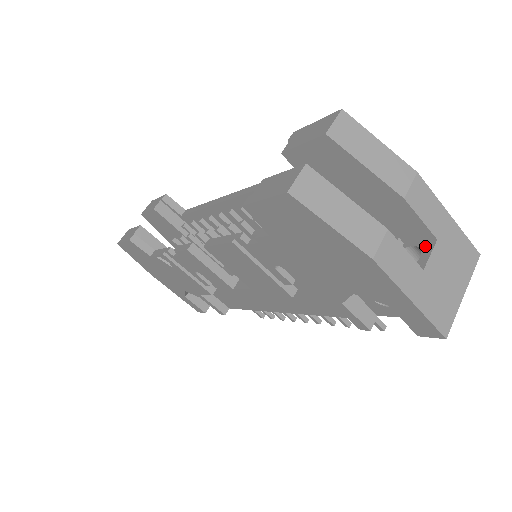
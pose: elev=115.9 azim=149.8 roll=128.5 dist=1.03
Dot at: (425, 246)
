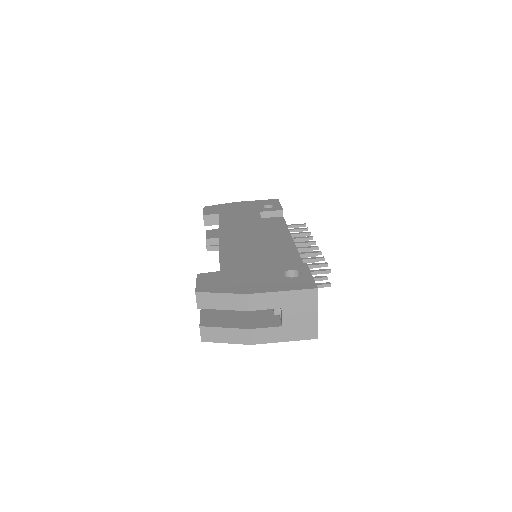
Dot at: occluded
